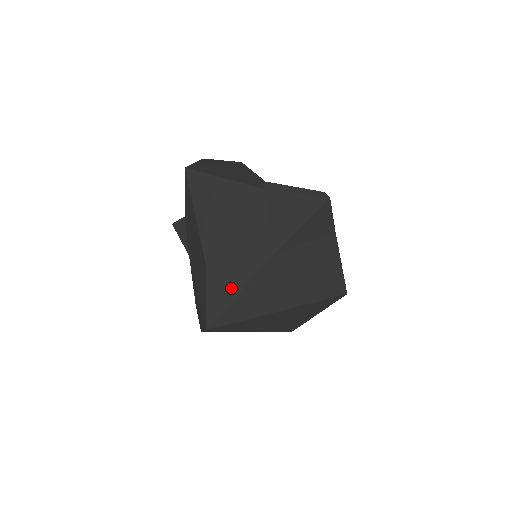
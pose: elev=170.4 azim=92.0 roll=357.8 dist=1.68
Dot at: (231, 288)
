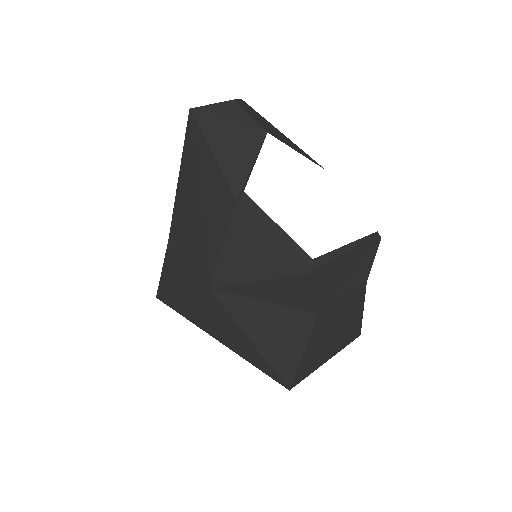
Dot at: (176, 282)
